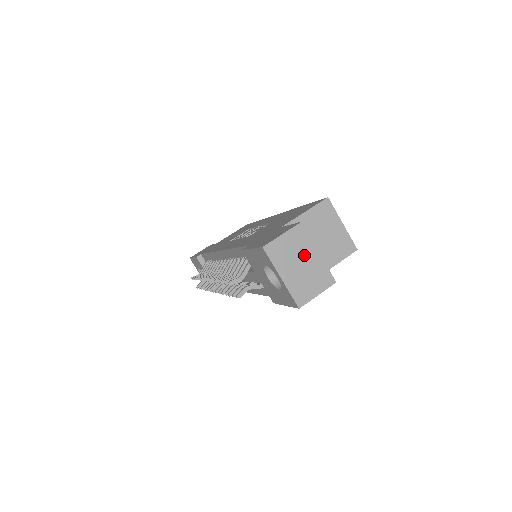
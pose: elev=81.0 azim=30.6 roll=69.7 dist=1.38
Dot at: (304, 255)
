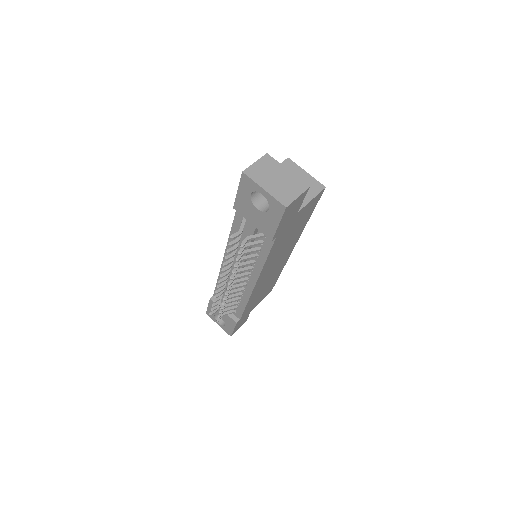
Dot at: (277, 173)
